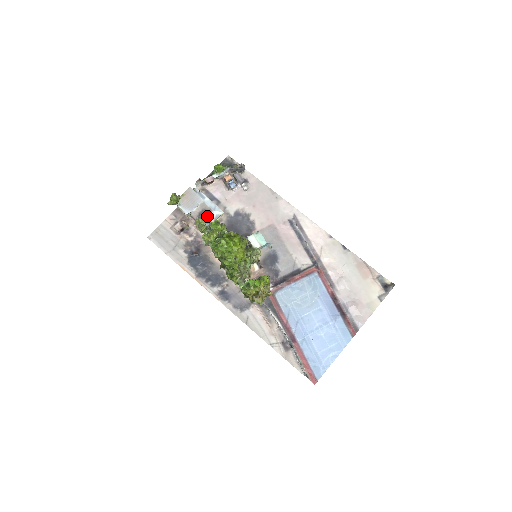
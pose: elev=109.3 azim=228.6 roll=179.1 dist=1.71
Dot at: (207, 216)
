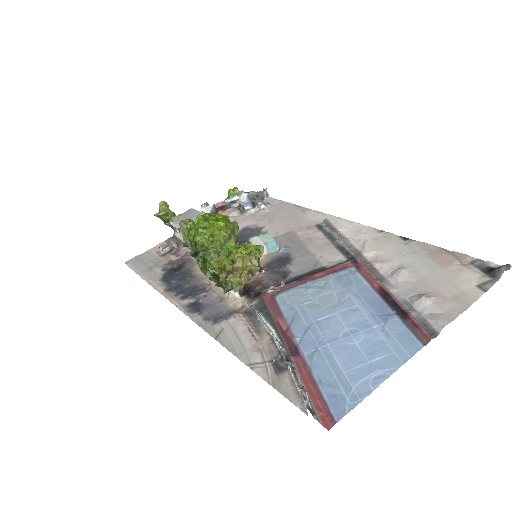
Dot at: occluded
